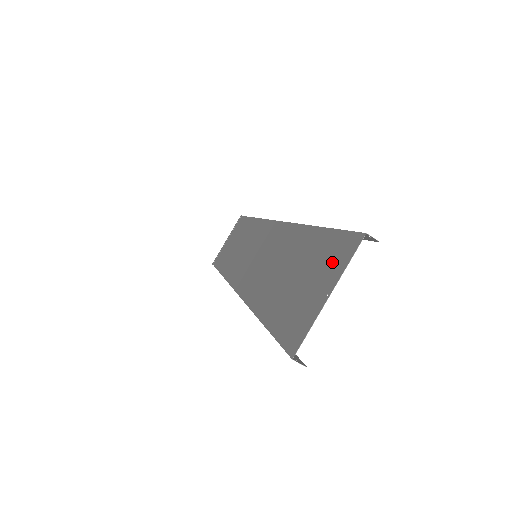
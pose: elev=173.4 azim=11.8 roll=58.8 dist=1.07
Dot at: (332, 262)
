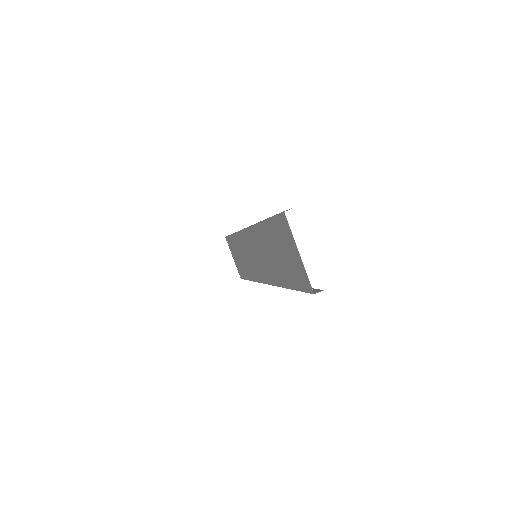
Dot at: (286, 235)
